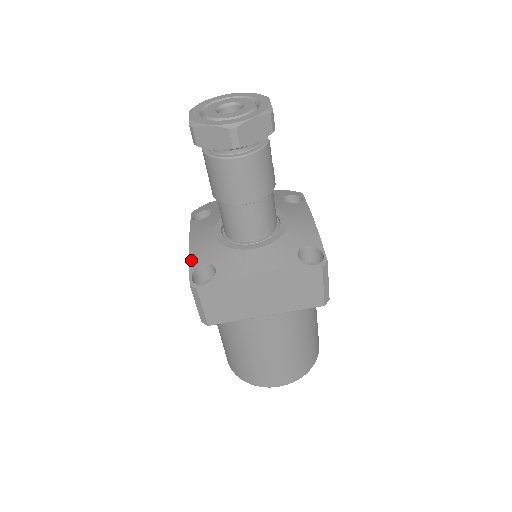
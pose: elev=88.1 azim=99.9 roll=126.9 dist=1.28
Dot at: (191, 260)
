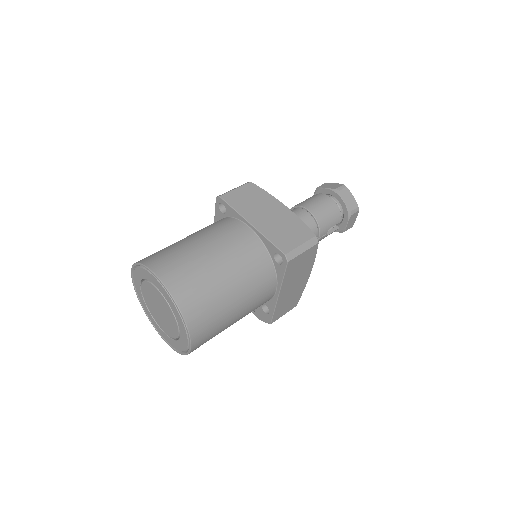
Dot at: occluded
